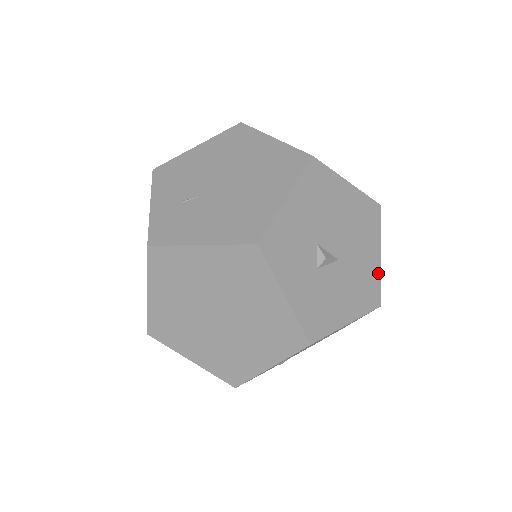
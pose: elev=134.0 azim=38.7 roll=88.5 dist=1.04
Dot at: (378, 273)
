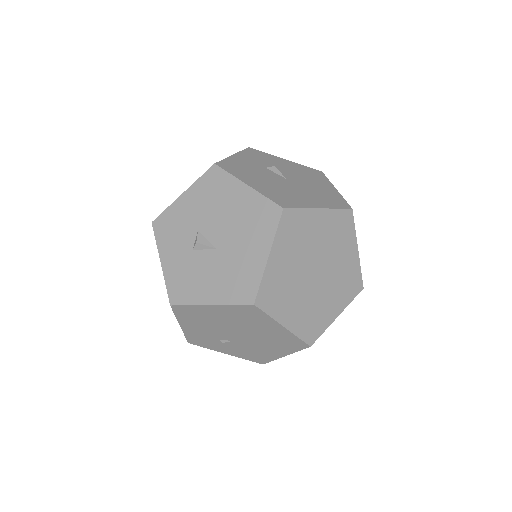
Dot at: (260, 272)
